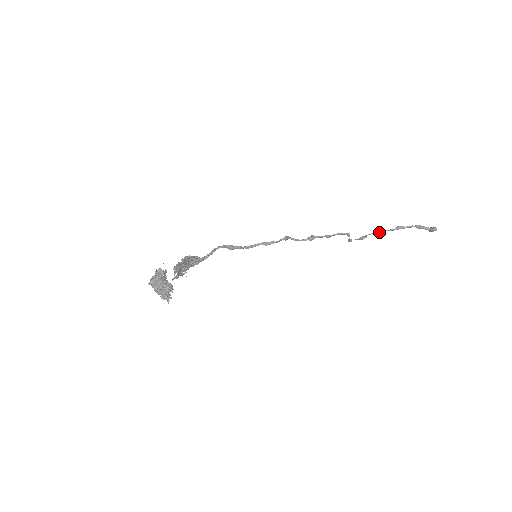
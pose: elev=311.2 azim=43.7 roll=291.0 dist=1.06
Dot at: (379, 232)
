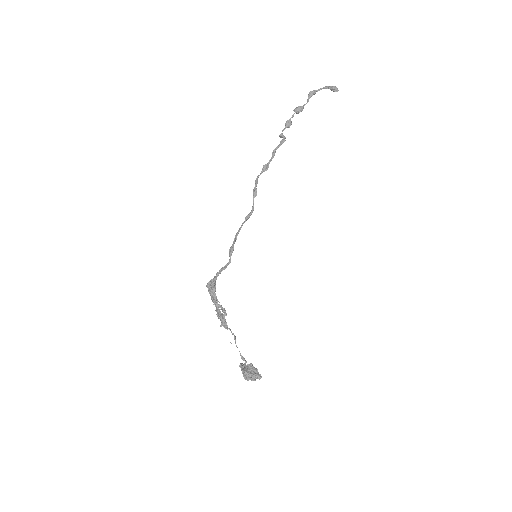
Dot at: occluded
